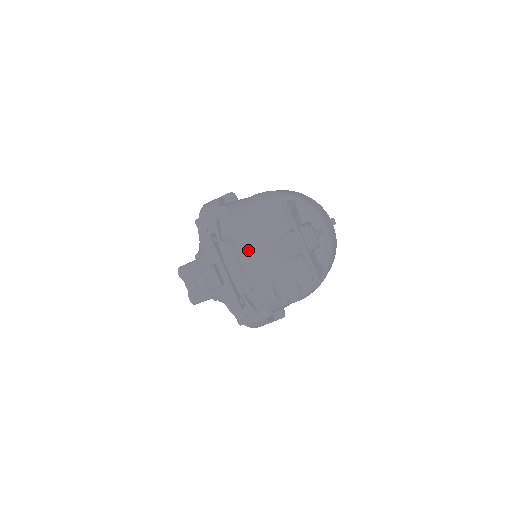
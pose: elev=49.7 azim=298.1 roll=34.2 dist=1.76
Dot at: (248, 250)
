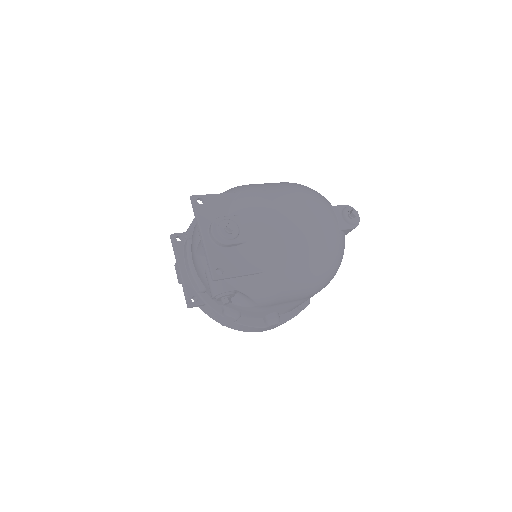
Dot at: (192, 248)
